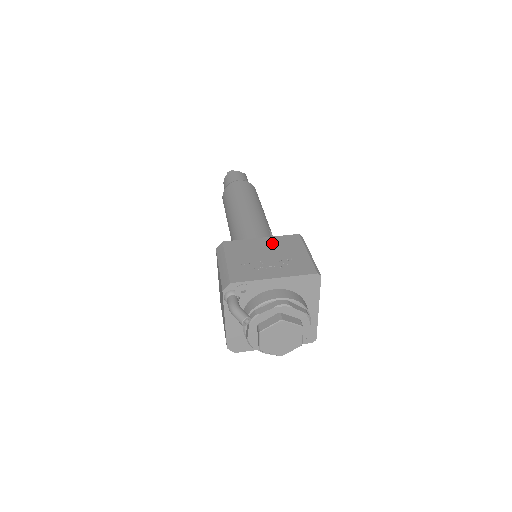
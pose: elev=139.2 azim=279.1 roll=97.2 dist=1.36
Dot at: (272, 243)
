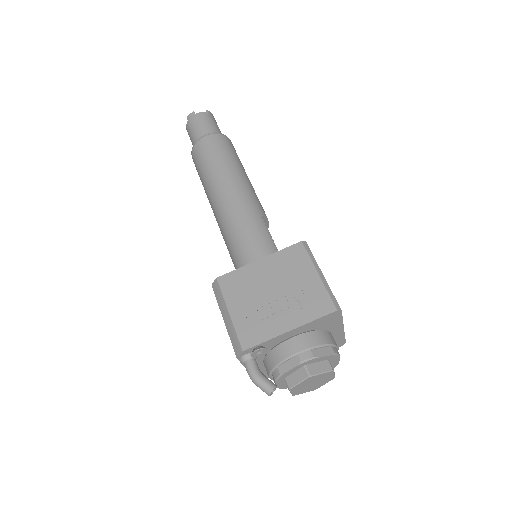
Dot at: (274, 267)
